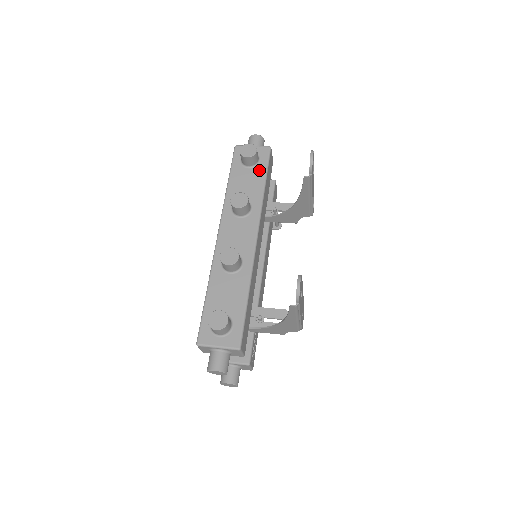
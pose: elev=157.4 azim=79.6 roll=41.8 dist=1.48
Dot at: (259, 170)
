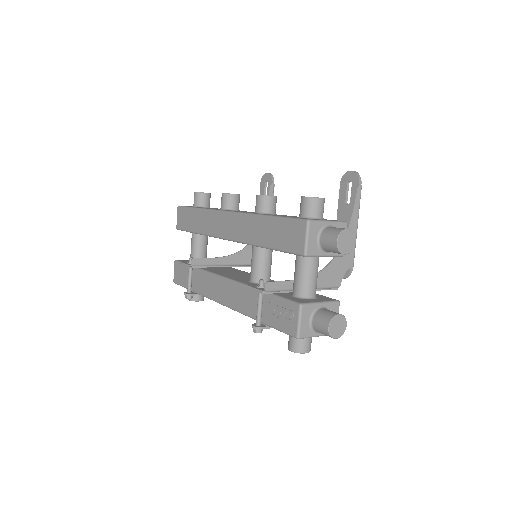
Dot at: (216, 208)
